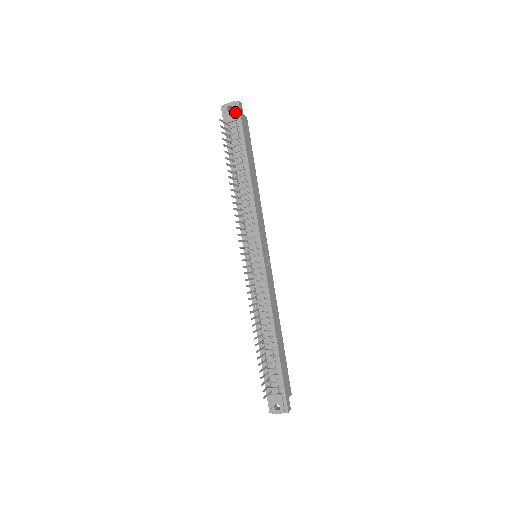
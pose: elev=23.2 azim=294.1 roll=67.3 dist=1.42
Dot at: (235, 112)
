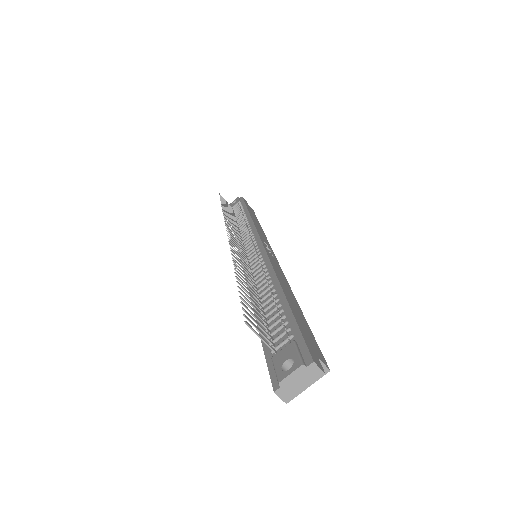
Dot at: (238, 200)
